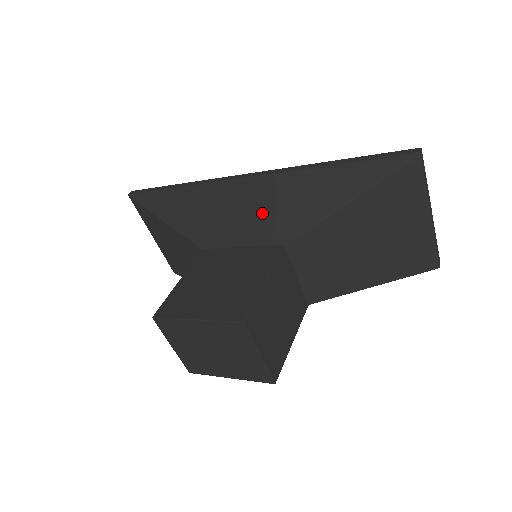
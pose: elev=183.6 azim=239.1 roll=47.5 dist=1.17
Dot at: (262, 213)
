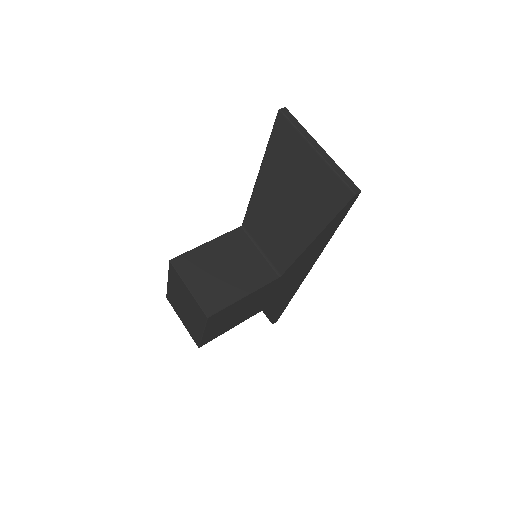
Dot at: (244, 217)
